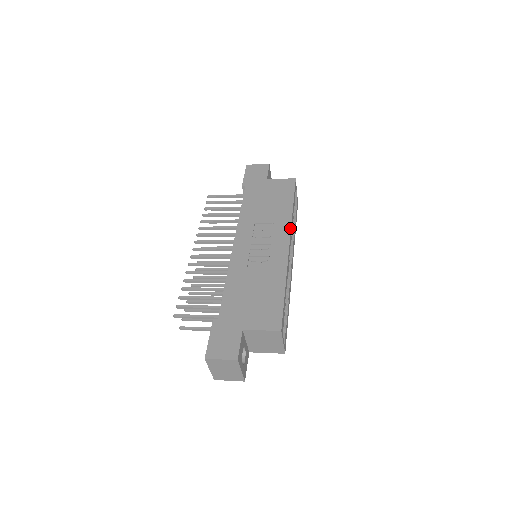
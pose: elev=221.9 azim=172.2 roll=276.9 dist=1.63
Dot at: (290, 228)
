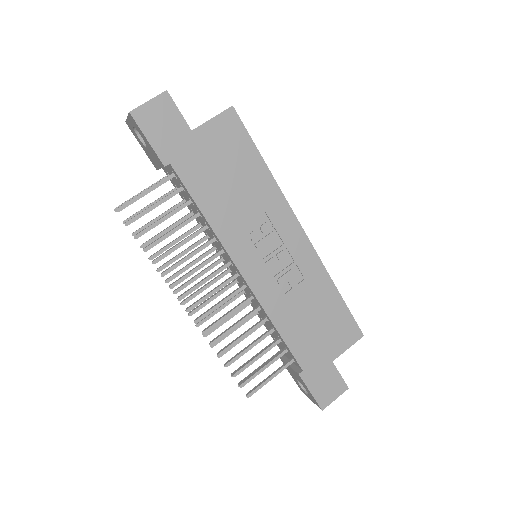
Dot at: (290, 208)
